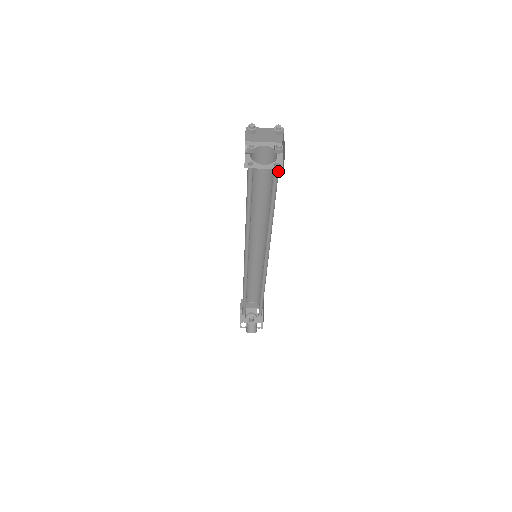
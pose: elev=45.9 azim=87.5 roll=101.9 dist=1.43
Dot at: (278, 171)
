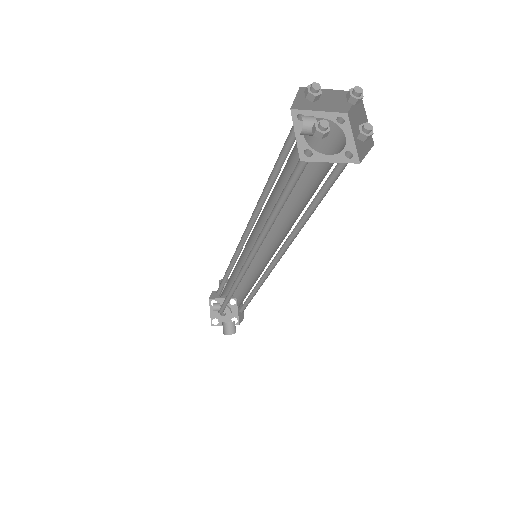
Dot at: (344, 163)
